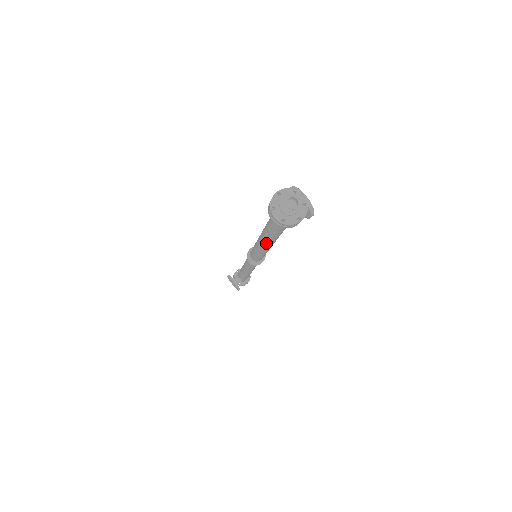
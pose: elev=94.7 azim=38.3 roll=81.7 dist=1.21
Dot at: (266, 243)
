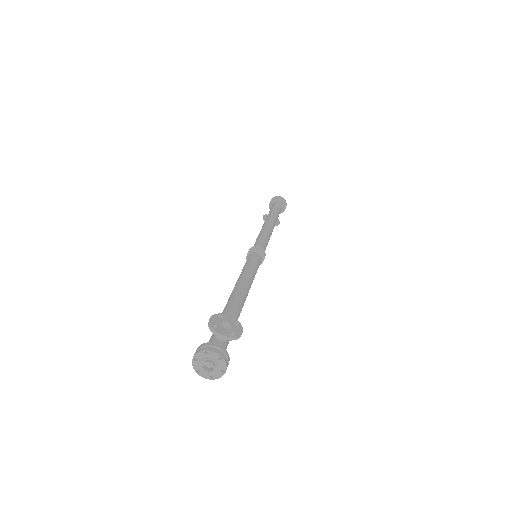
Dot at: occluded
